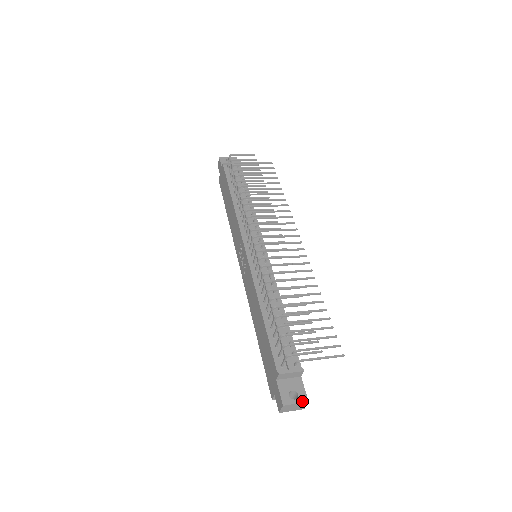
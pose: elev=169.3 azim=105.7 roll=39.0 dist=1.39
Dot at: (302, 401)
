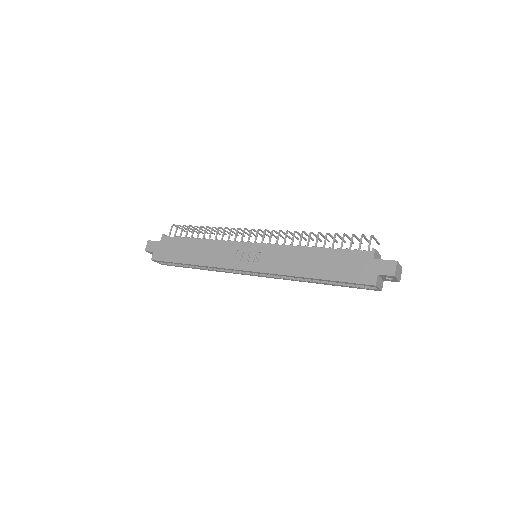
Dot at: (400, 266)
